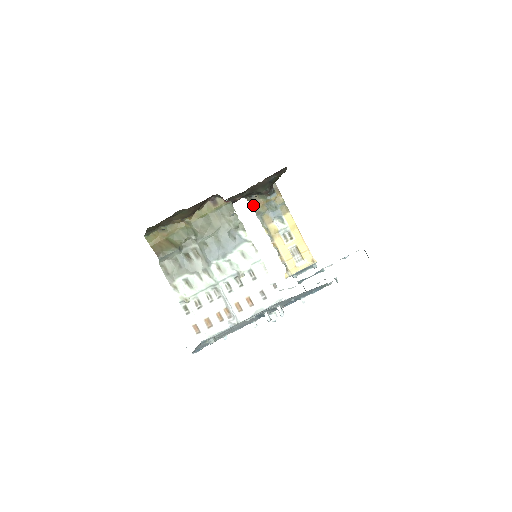
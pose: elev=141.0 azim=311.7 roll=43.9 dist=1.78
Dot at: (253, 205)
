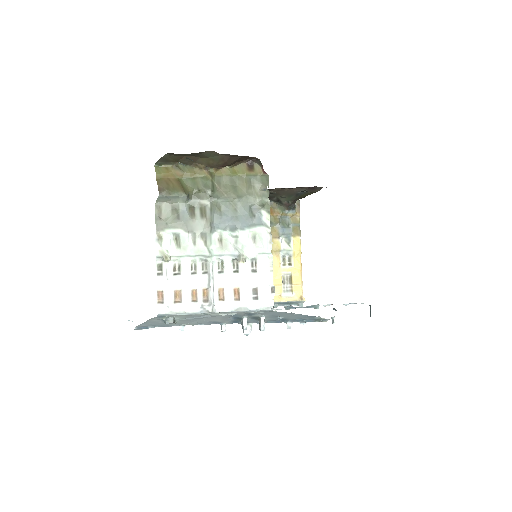
Dot at: occluded
